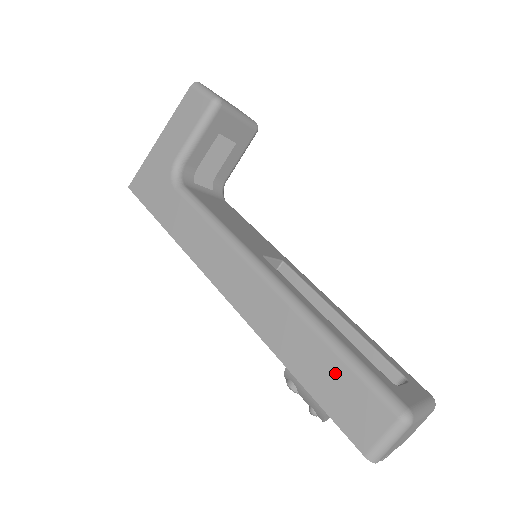
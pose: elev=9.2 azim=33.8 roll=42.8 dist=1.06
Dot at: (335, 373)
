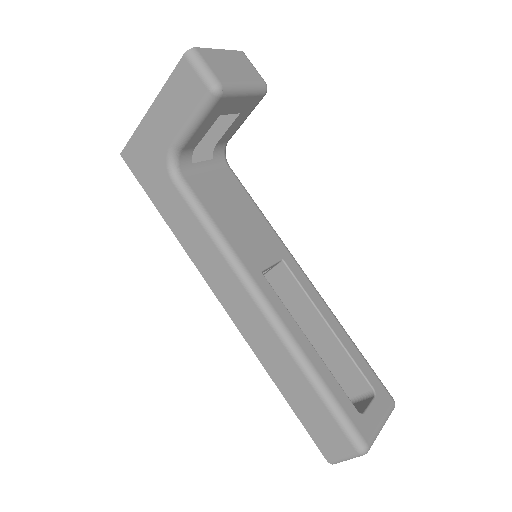
Dot at: (314, 405)
